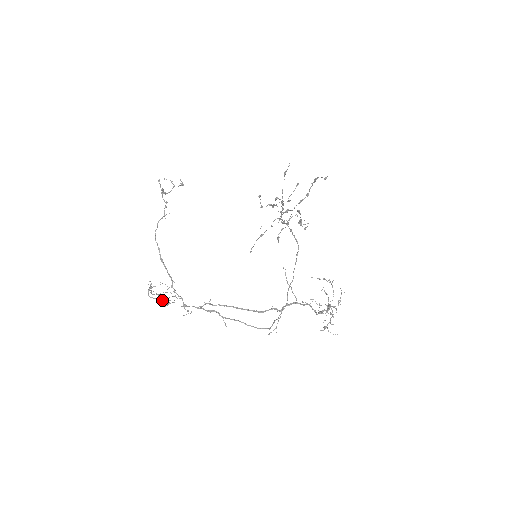
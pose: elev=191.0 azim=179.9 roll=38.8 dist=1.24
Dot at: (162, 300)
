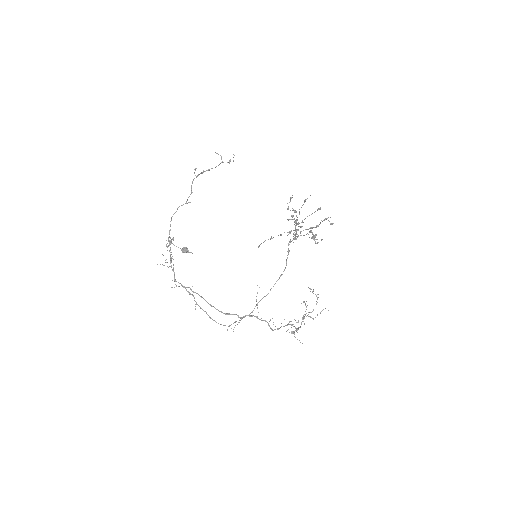
Dot at: (184, 247)
